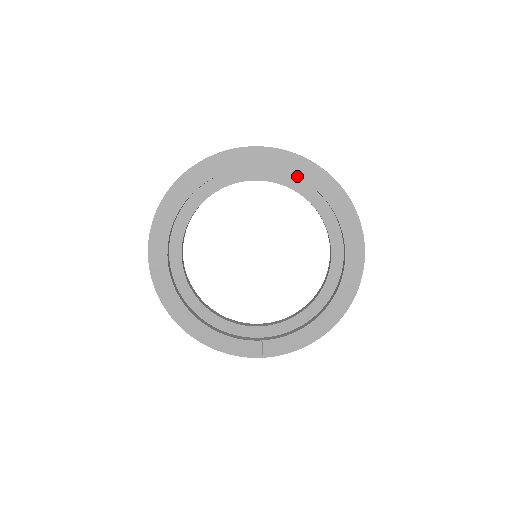
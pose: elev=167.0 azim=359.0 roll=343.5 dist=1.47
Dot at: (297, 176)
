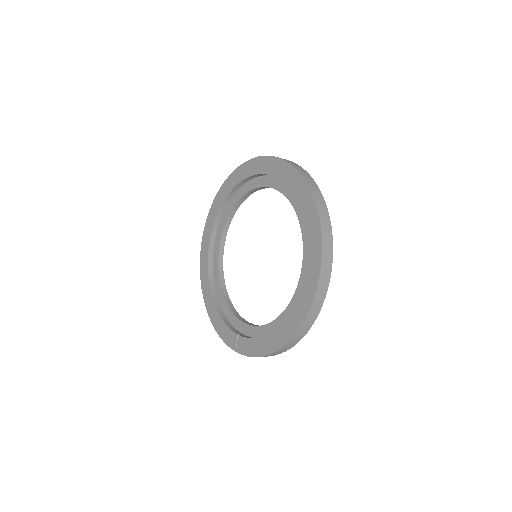
Dot at: (288, 186)
